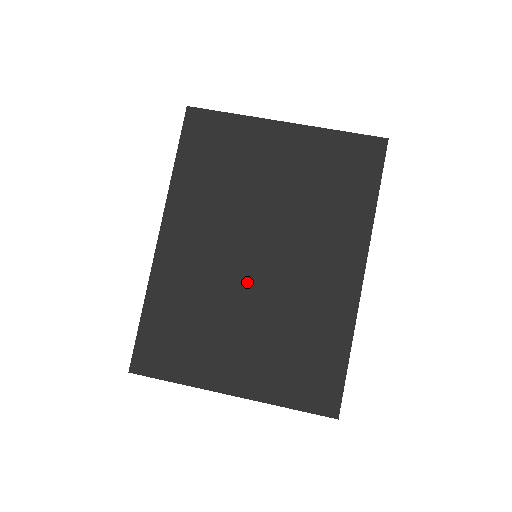
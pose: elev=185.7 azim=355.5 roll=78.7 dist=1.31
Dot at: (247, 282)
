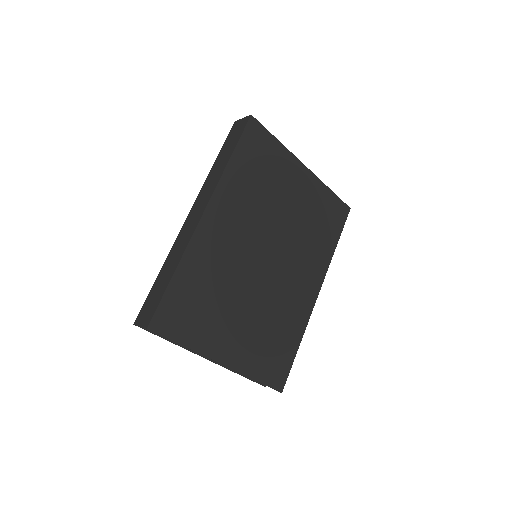
Dot at: (255, 276)
